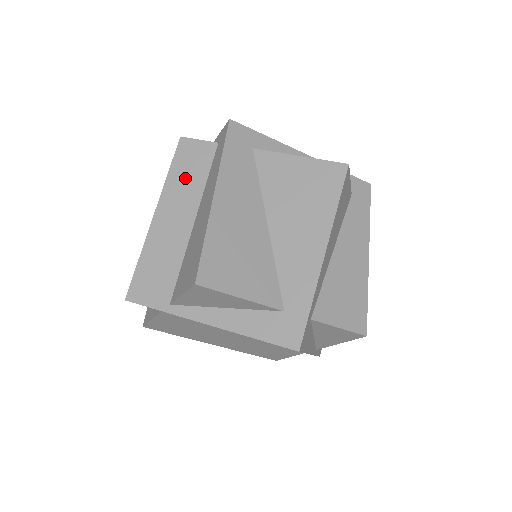
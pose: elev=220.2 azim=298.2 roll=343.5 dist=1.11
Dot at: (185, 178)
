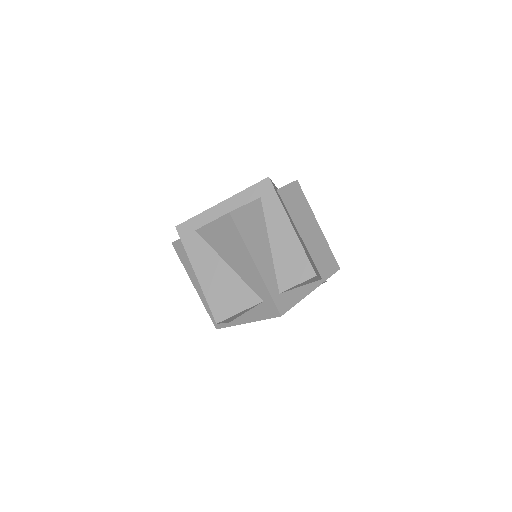
Dot at: (188, 262)
